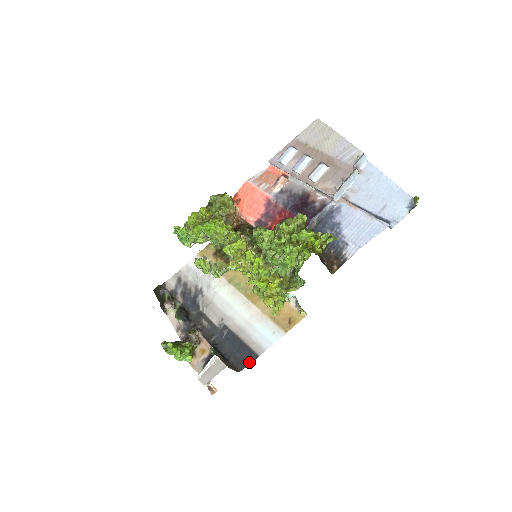
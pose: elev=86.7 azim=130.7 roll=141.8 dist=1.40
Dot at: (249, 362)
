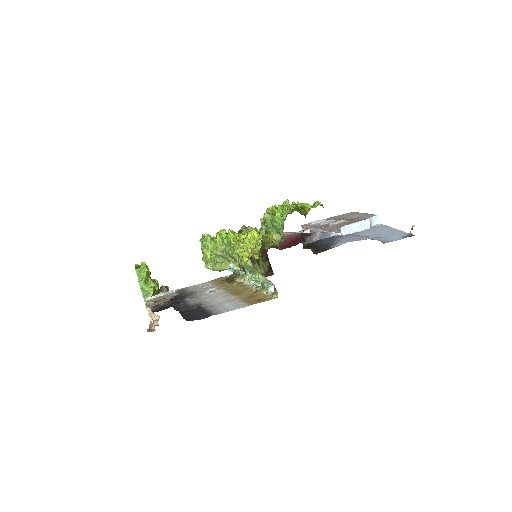
Dot at: (201, 318)
